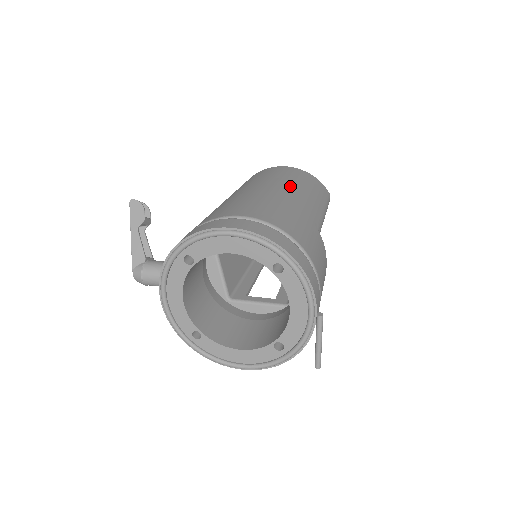
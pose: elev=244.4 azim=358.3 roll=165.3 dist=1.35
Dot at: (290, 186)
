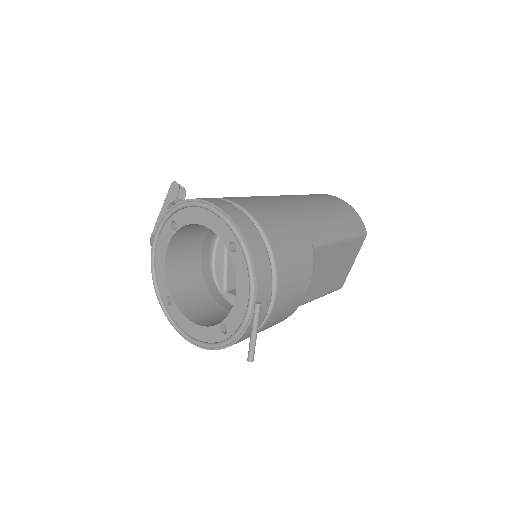
Dot at: (311, 203)
